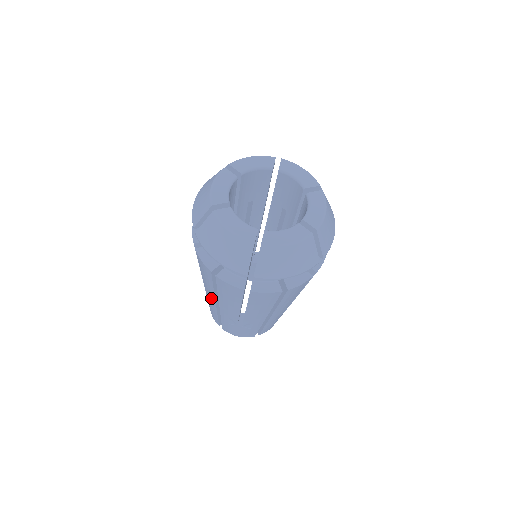
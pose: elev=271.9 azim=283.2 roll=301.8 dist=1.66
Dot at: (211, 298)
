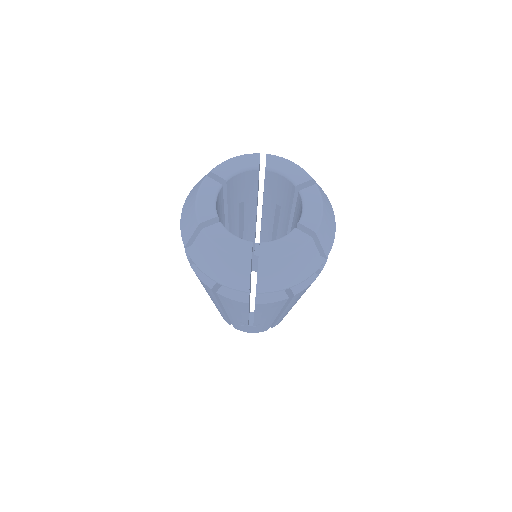
Dot at: (216, 305)
